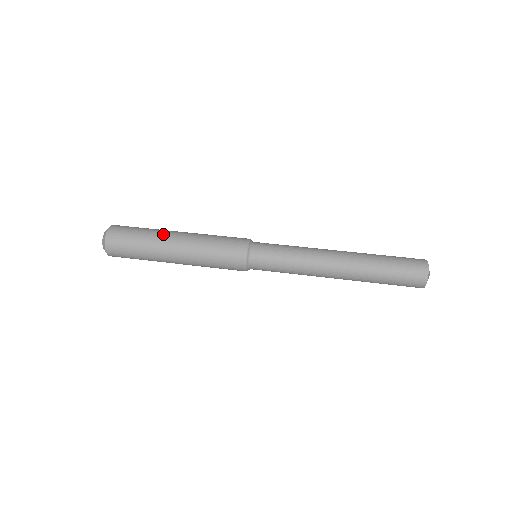
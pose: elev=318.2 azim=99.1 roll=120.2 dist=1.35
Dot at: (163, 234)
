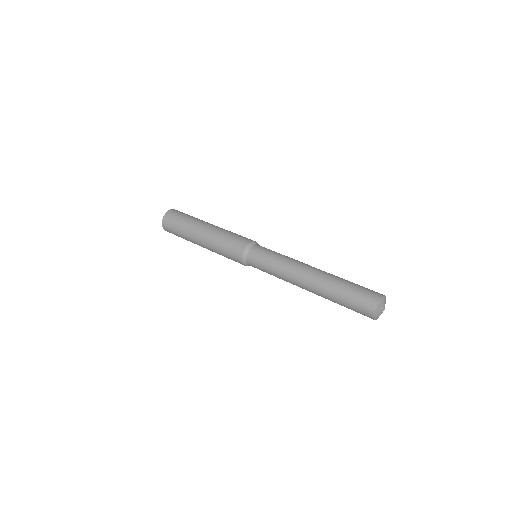
Dot at: (196, 224)
